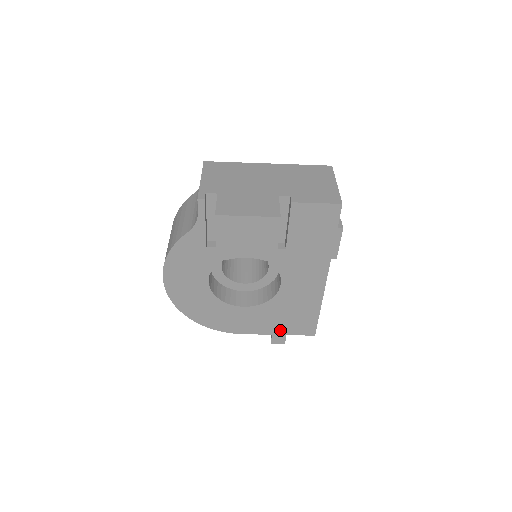
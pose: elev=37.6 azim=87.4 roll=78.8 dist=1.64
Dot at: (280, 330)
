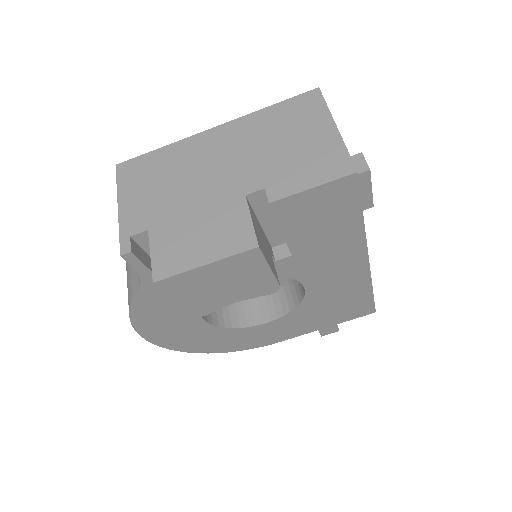
Dot at: (327, 323)
